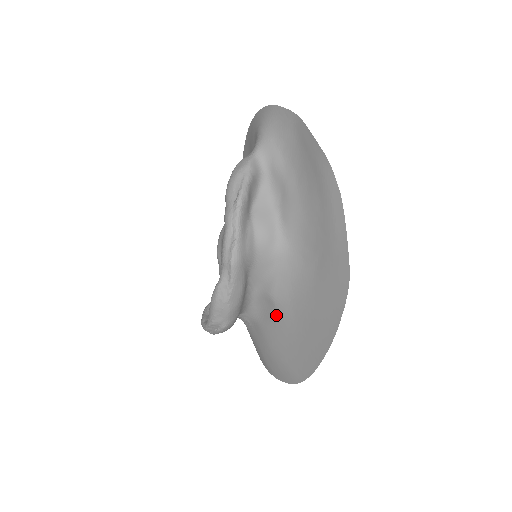
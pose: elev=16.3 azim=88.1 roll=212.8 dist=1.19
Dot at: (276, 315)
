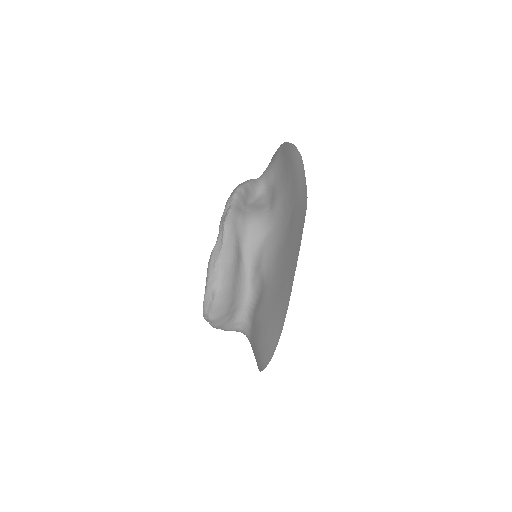
Dot at: (265, 286)
